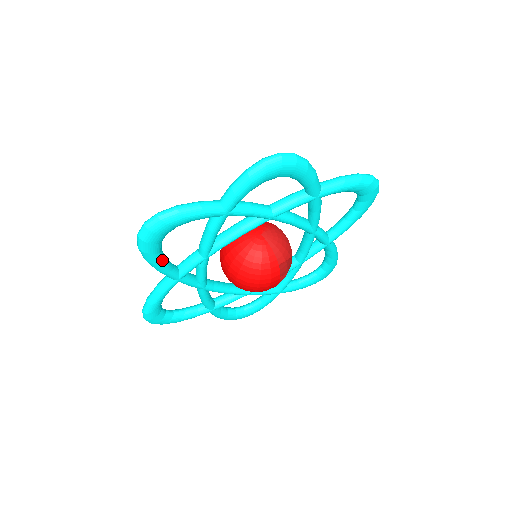
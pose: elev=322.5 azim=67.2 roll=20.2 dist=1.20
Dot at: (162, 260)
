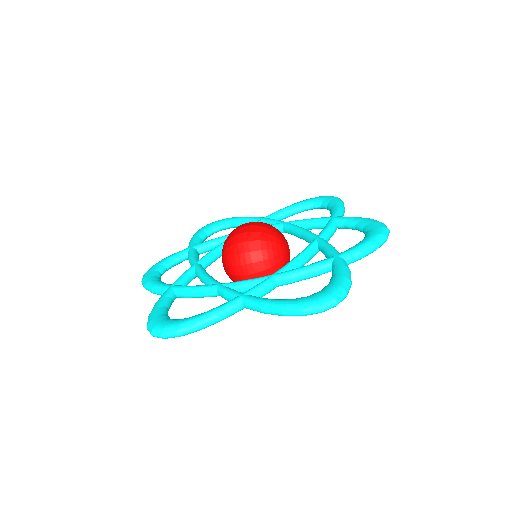
Dot at: occluded
